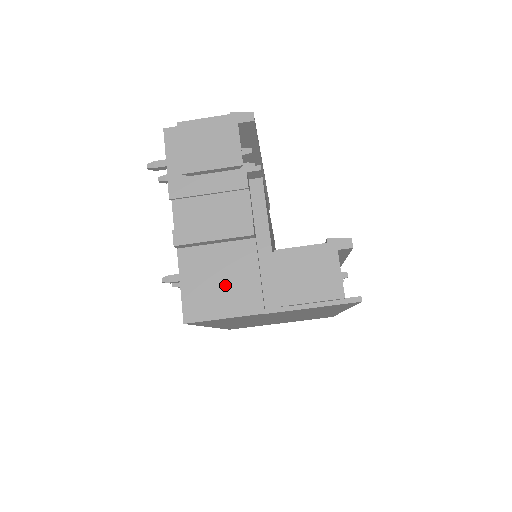
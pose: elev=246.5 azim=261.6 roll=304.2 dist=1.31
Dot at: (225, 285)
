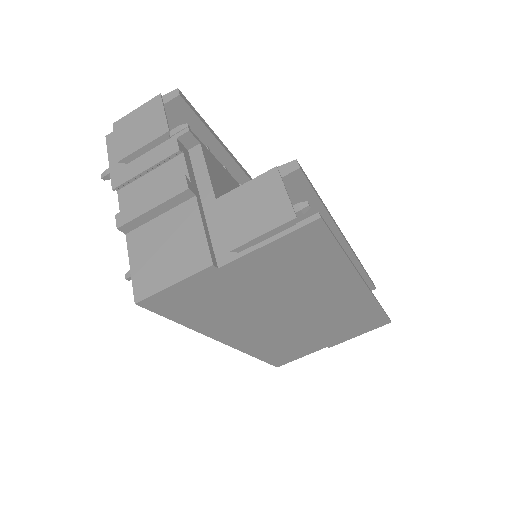
Dot at: (171, 251)
